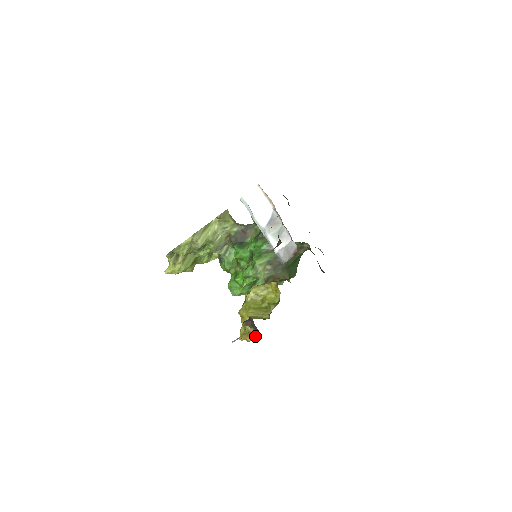
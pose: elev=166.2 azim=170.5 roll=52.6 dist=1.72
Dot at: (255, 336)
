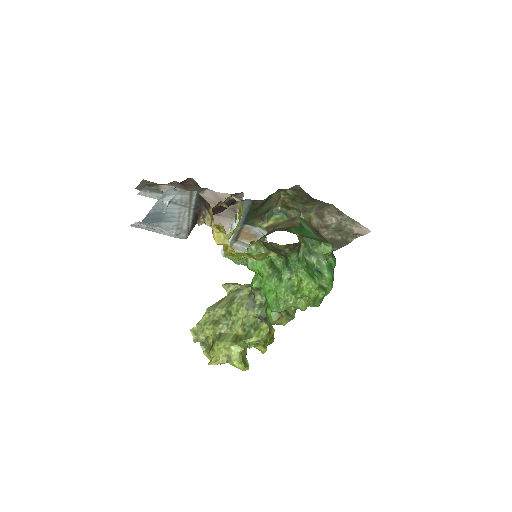
Dot at: (211, 213)
